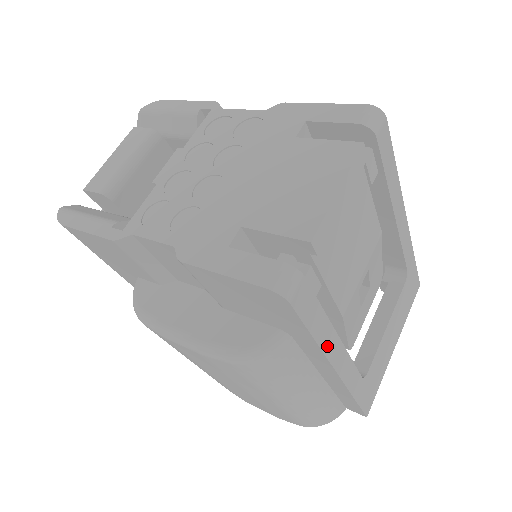
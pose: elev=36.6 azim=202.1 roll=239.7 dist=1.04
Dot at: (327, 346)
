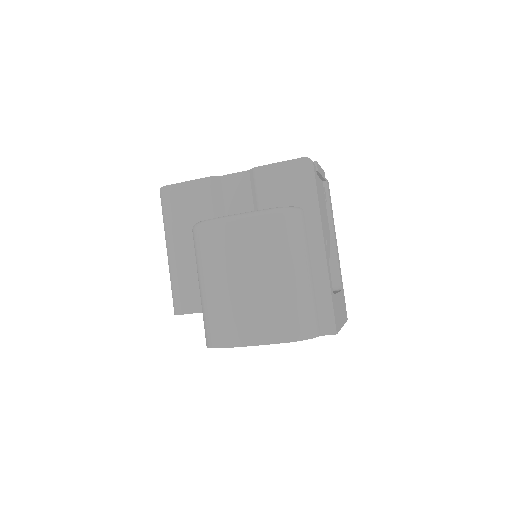
Dot at: (321, 218)
